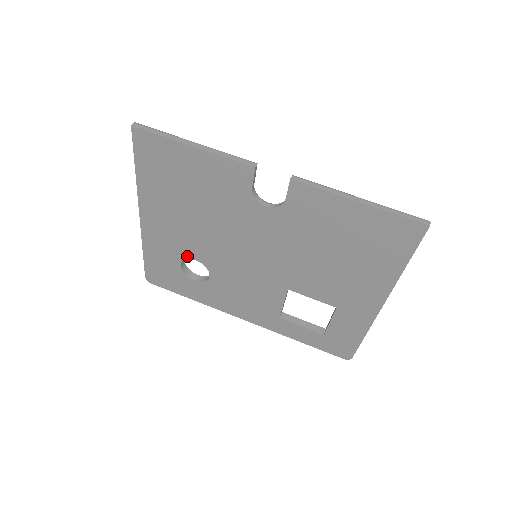
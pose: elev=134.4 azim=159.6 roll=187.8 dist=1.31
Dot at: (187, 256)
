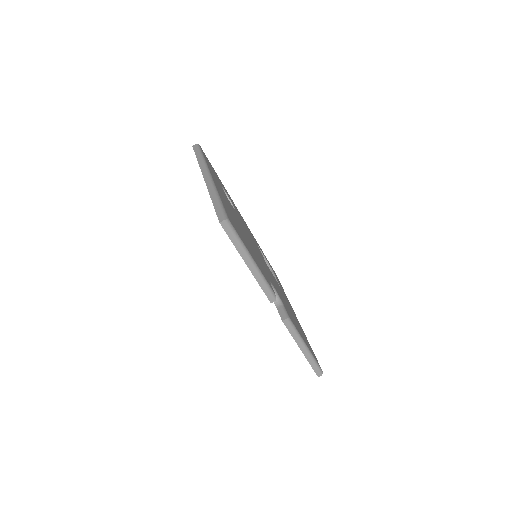
Dot at: occluded
